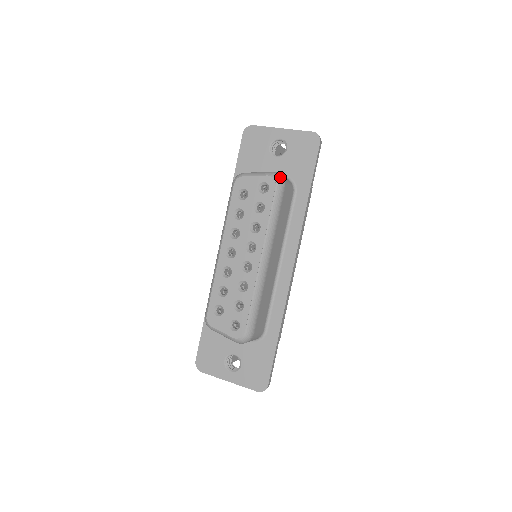
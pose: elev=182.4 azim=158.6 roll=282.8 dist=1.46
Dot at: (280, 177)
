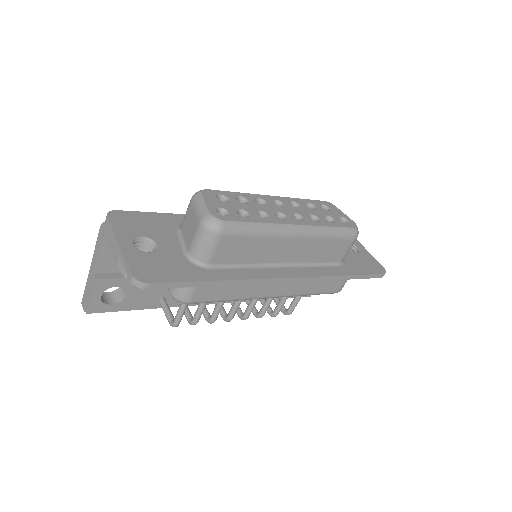
Dot at: occluded
